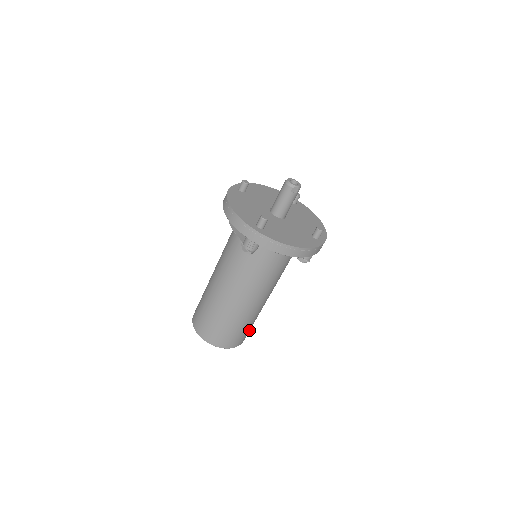
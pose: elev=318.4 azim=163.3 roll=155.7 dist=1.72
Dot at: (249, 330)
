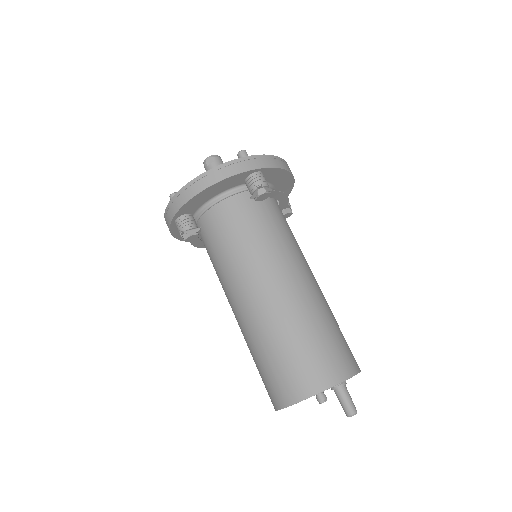
Dot at: (329, 351)
